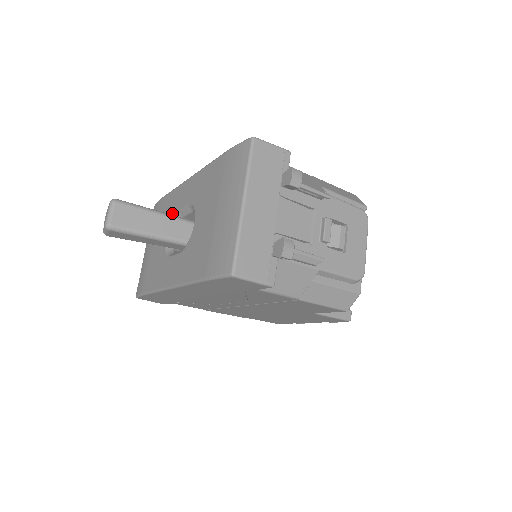
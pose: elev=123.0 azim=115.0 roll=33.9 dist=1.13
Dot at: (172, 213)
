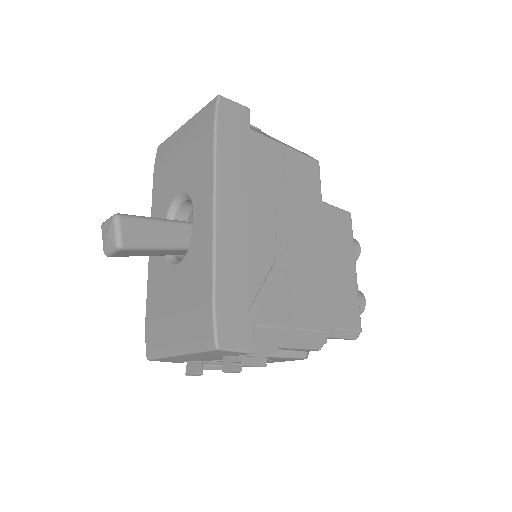
Dot at: (162, 265)
